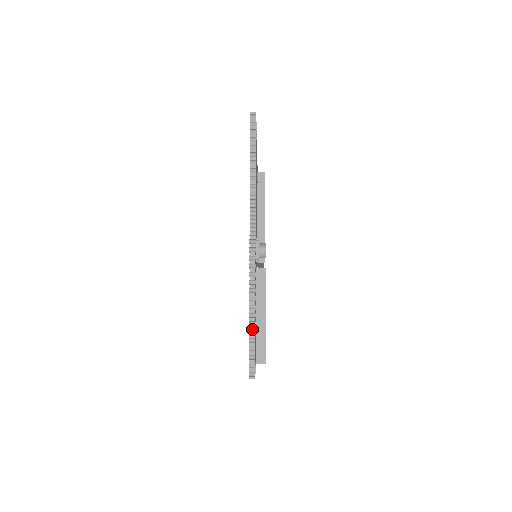
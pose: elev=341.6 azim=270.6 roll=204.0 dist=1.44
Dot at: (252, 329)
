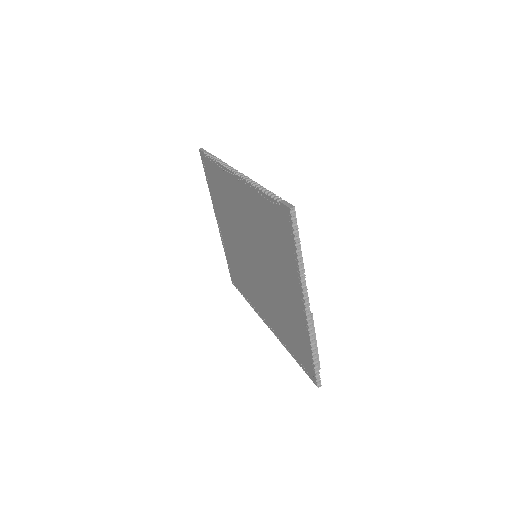
Dot at: (316, 361)
